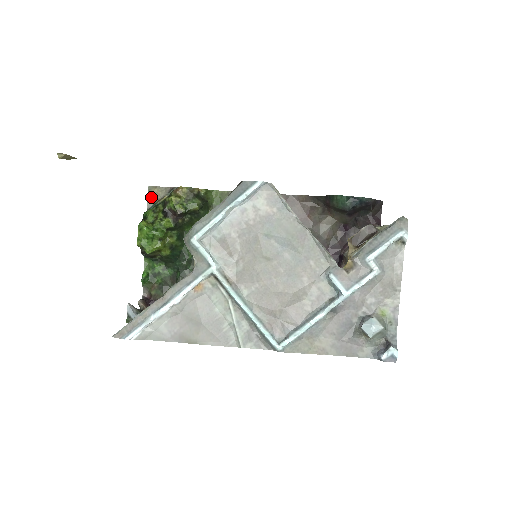
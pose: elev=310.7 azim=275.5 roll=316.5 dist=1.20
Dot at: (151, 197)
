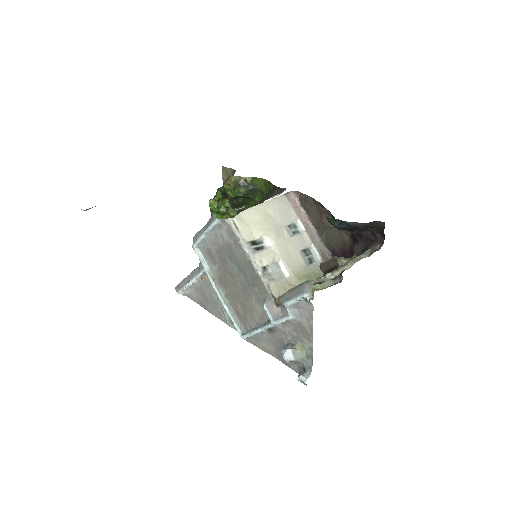
Dot at: (224, 175)
